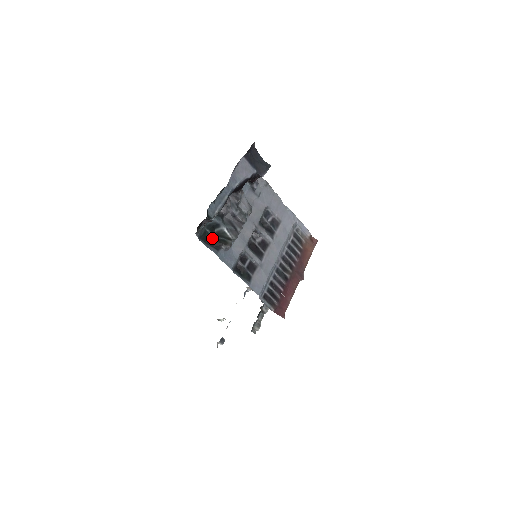
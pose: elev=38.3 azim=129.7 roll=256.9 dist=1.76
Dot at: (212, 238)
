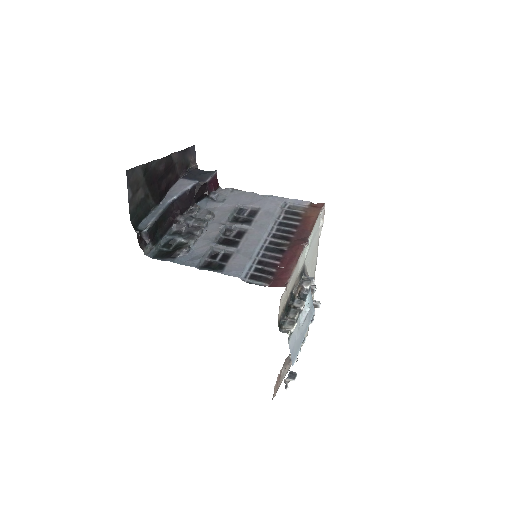
Dot at: (168, 252)
